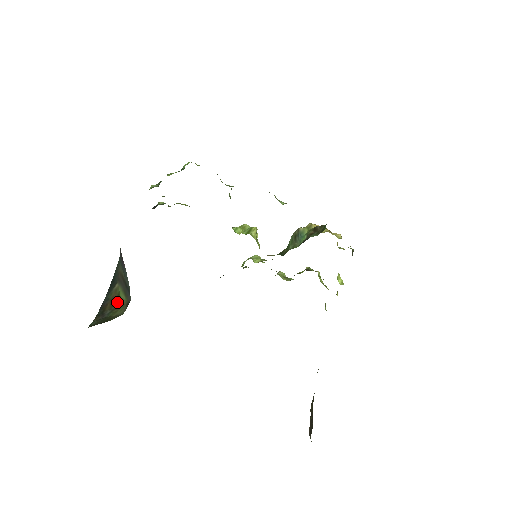
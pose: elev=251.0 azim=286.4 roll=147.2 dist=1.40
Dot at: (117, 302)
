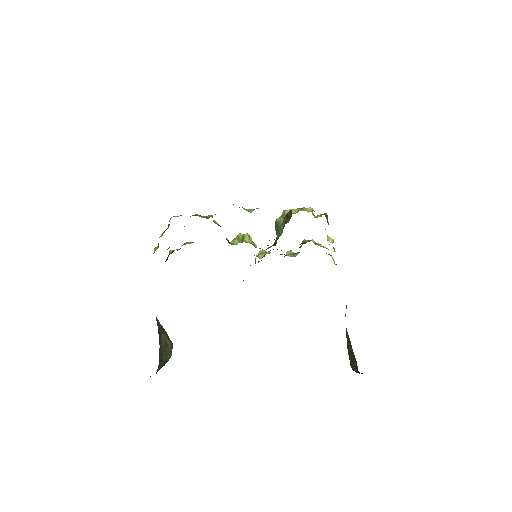
Dot at: (167, 347)
